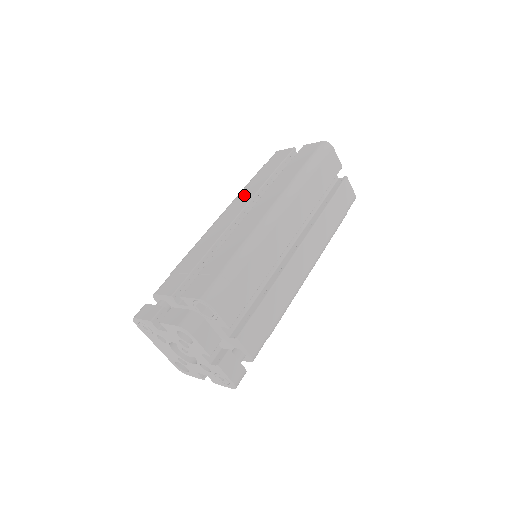
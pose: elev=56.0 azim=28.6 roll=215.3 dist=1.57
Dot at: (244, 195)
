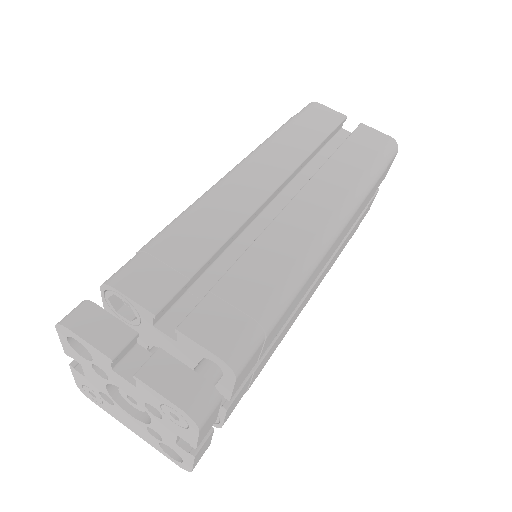
Dot at: occluded
